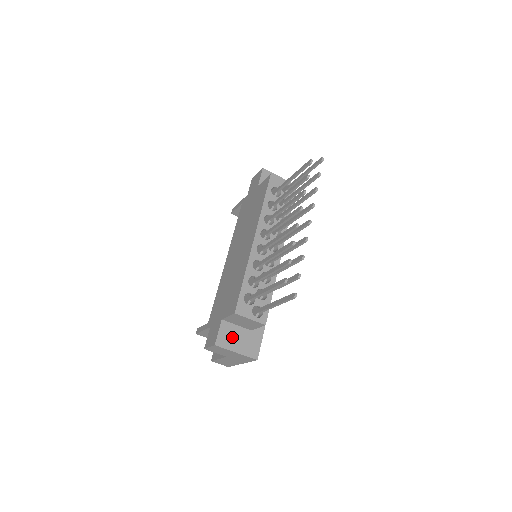
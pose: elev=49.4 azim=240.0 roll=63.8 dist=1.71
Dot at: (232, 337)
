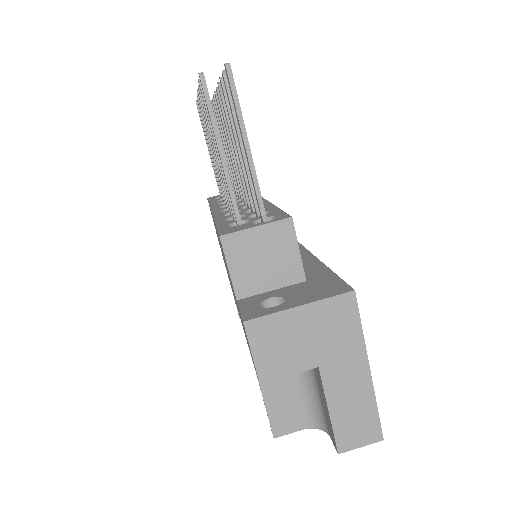
Dot at: occluded
